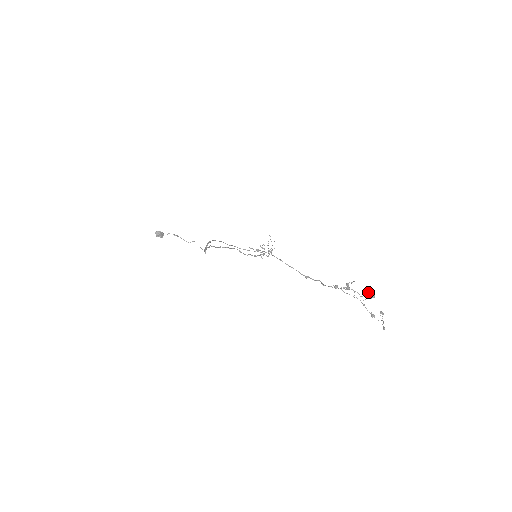
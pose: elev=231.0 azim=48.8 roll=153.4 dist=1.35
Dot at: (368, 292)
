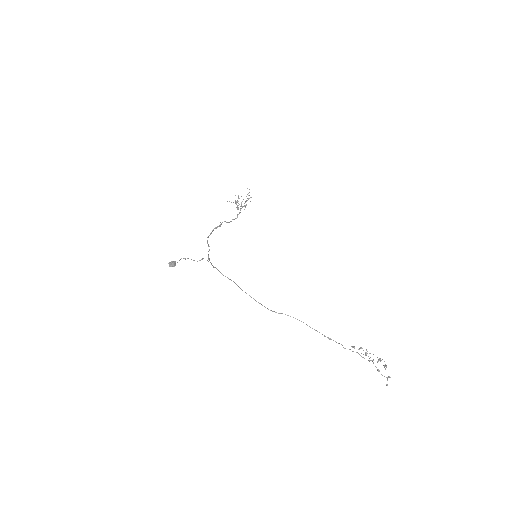
Dot at: (381, 360)
